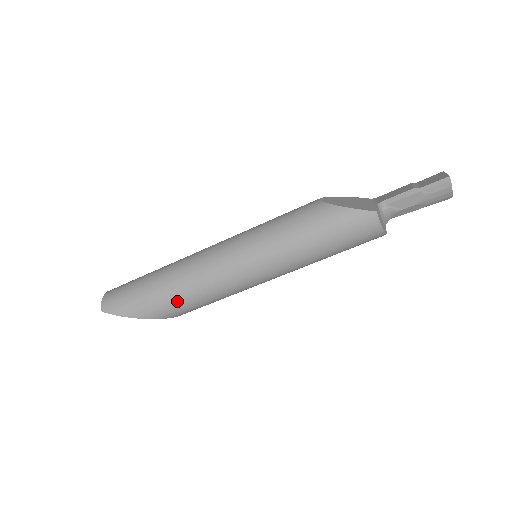
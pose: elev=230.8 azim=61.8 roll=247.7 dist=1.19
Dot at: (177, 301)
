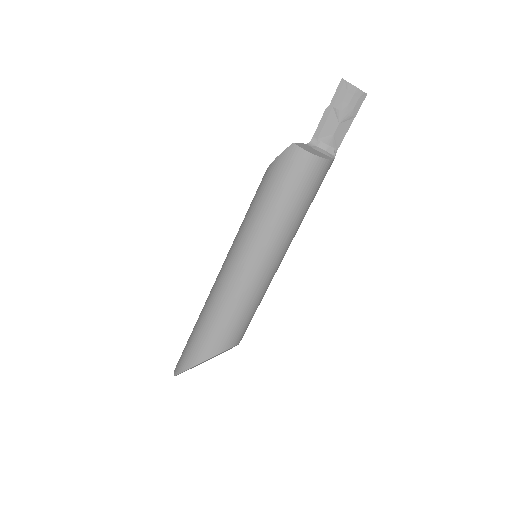
Dot at: (212, 329)
